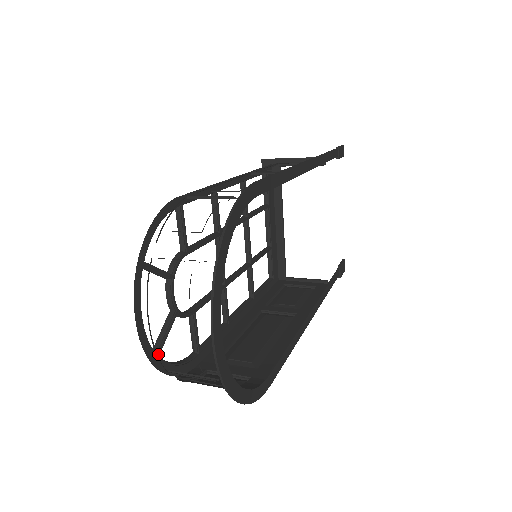
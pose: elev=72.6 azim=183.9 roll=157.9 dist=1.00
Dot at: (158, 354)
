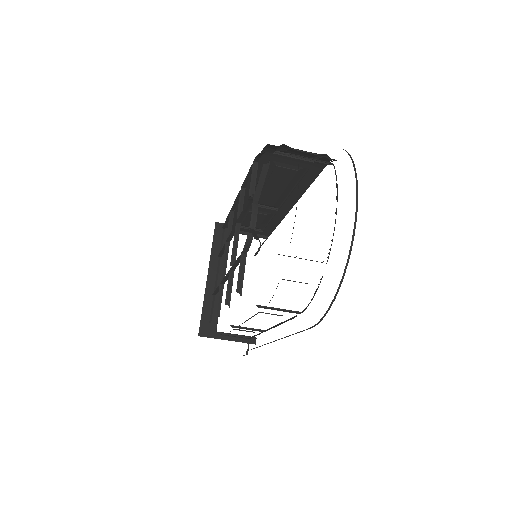
Dot at: occluded
